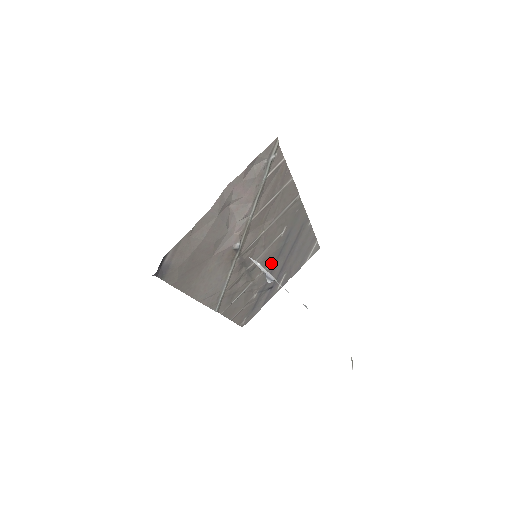
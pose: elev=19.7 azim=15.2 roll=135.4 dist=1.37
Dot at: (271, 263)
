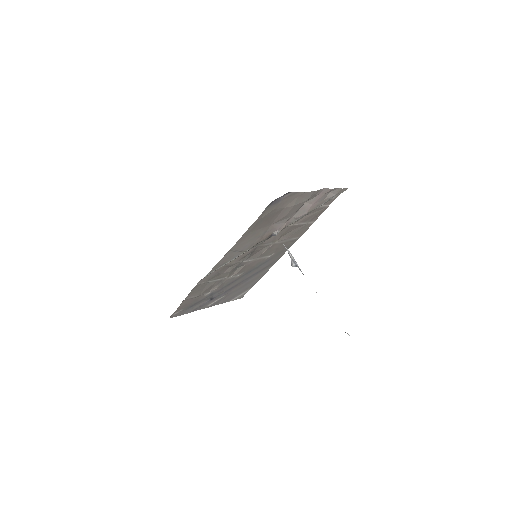
Dot at: (241, 274)
